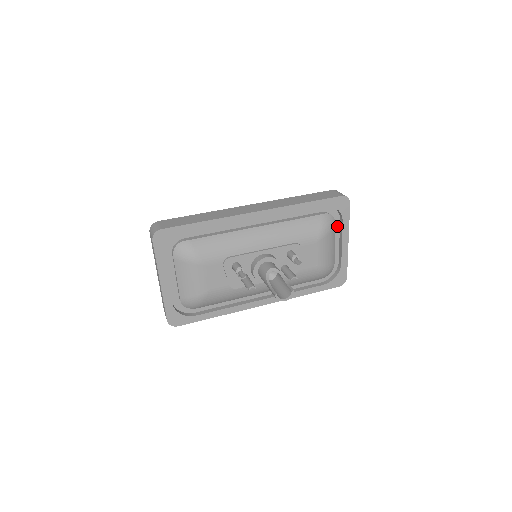
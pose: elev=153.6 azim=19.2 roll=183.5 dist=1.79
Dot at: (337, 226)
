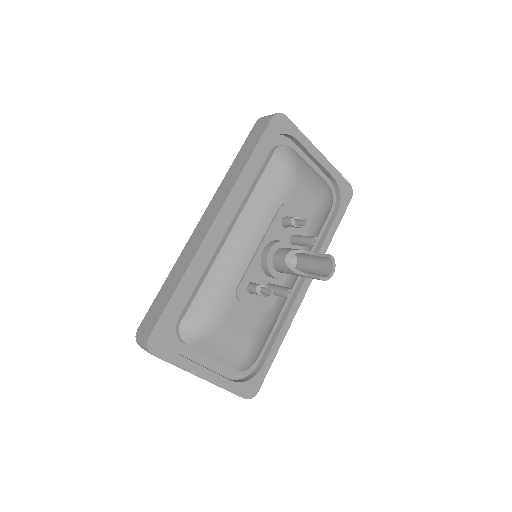
Dot at: (296, 149)
